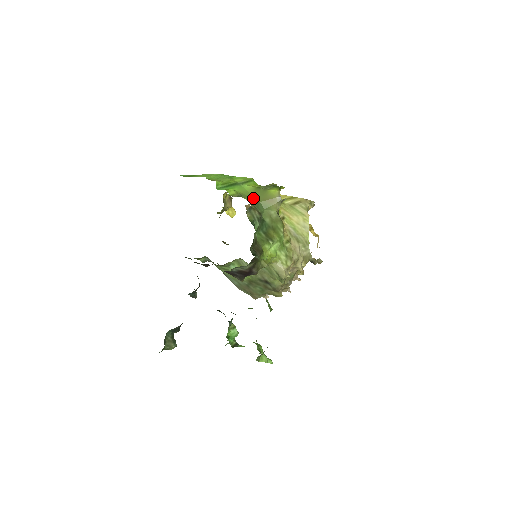
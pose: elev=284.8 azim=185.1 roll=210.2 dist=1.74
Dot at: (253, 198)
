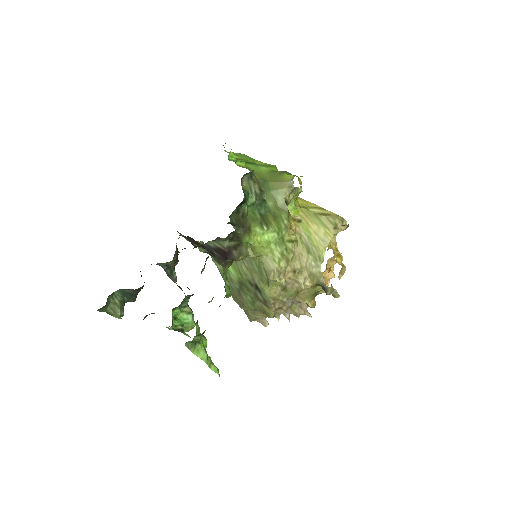
Dot at: (263, 177)
